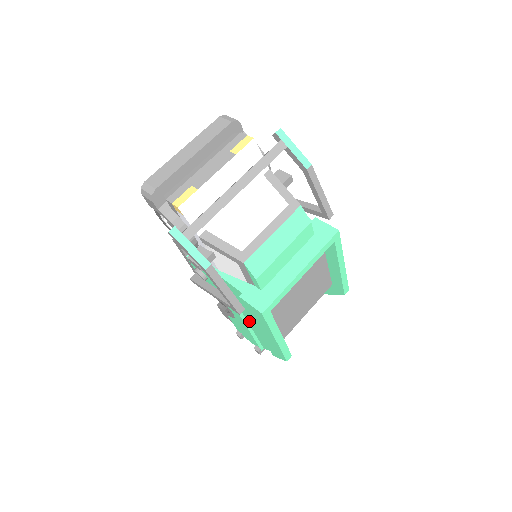
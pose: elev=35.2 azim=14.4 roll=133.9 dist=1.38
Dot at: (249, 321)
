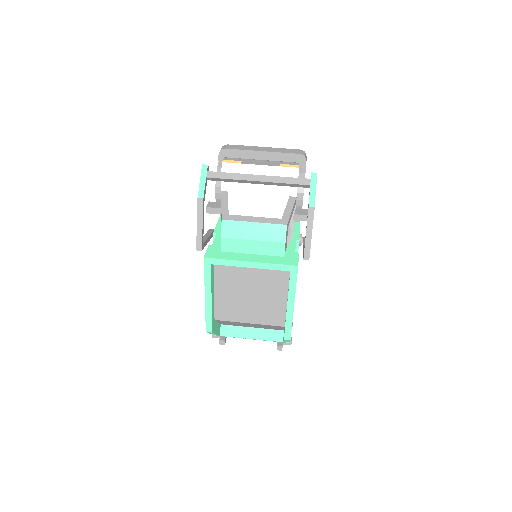
Dot at: occluded
